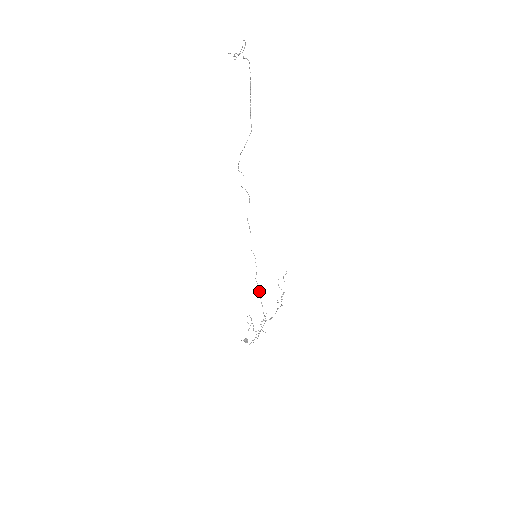
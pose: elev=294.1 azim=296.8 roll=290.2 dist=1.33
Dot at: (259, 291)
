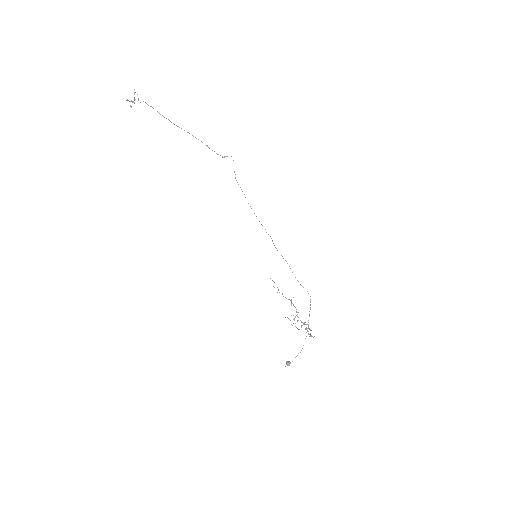
Dot at: occluded
